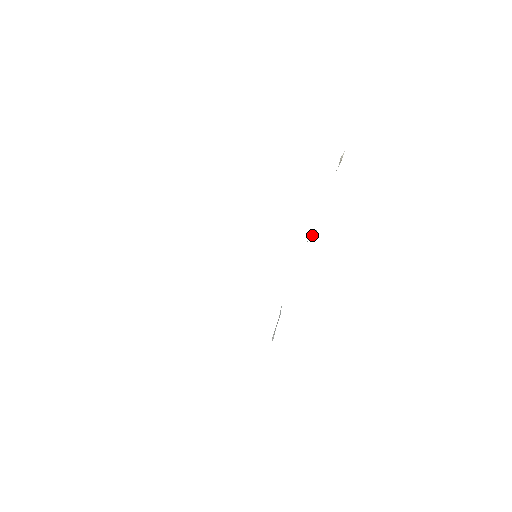
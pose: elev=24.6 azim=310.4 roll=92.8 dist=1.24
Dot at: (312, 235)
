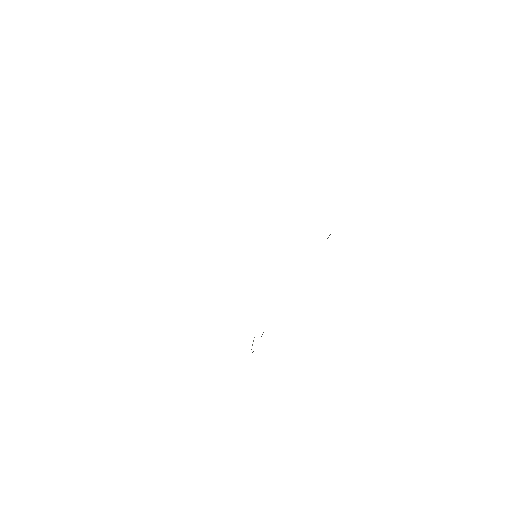
Dot at: occluded
